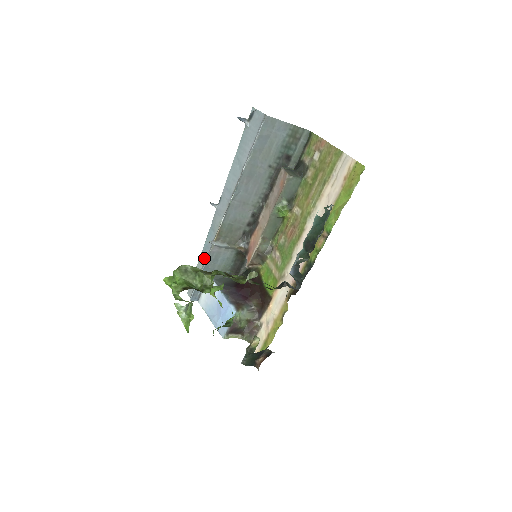
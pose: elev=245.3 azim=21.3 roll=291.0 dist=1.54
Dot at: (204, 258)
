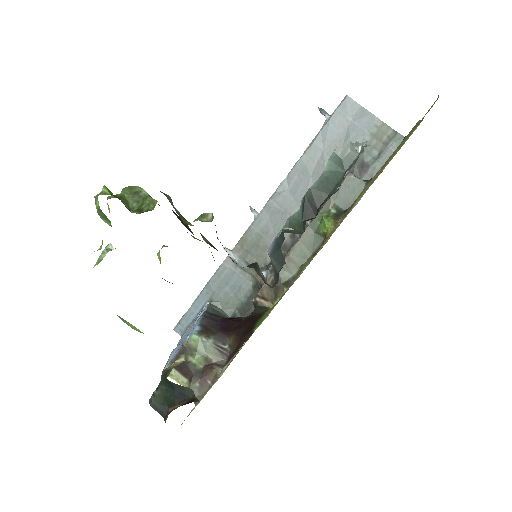
Dot at: occluded
